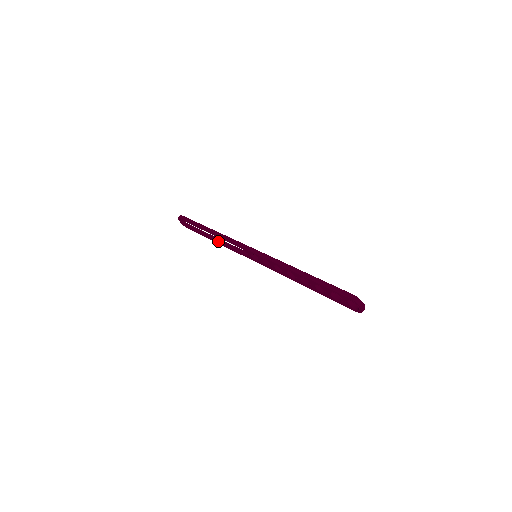
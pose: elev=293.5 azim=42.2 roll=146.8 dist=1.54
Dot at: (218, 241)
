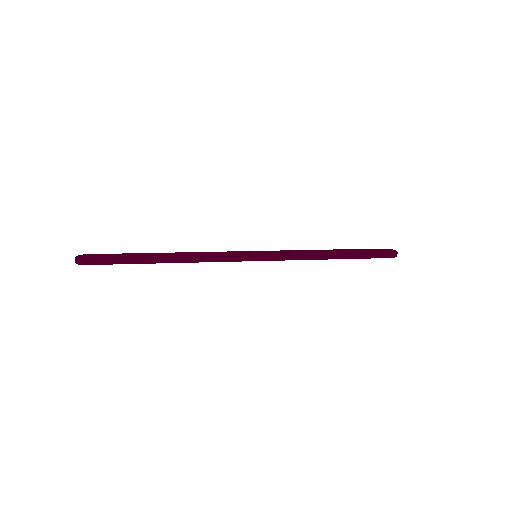
Dot at: occluded
